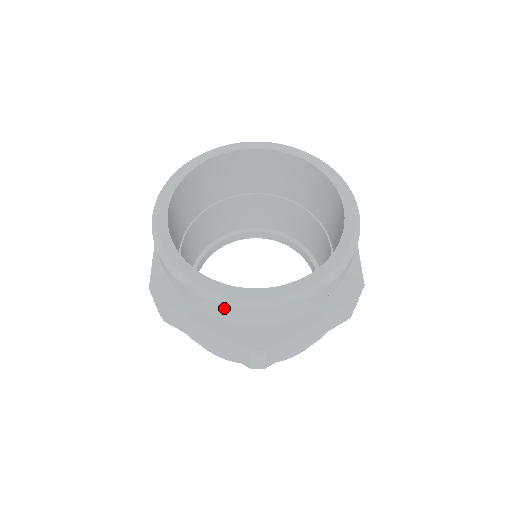
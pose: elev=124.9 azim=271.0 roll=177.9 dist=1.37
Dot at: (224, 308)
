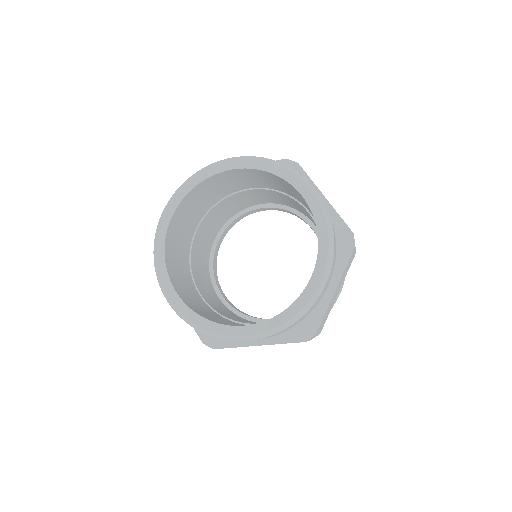
Dot at: occluded
